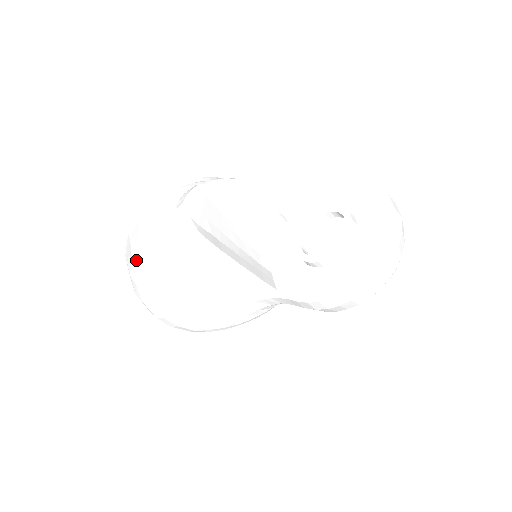
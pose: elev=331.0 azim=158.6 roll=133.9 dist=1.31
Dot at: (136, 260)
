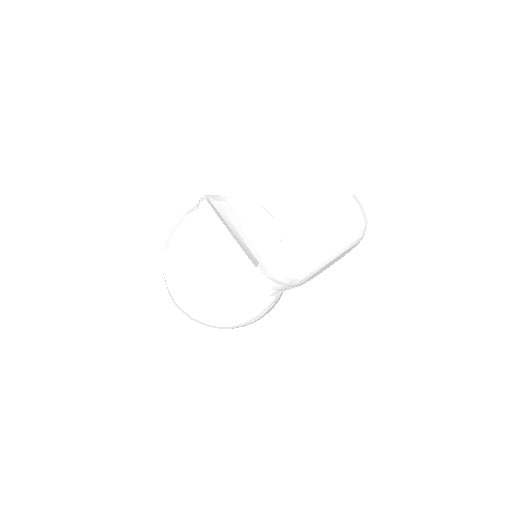
Dot at: occluded
